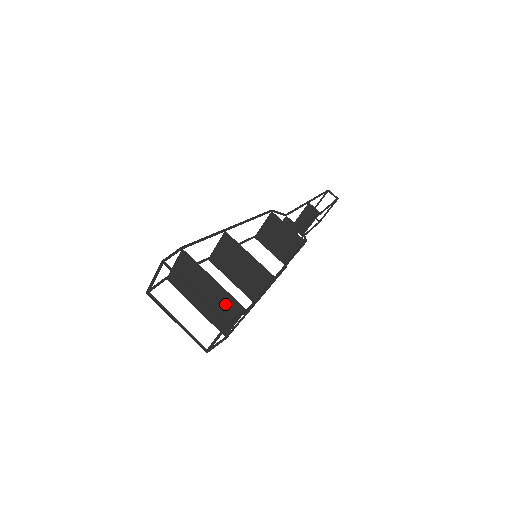
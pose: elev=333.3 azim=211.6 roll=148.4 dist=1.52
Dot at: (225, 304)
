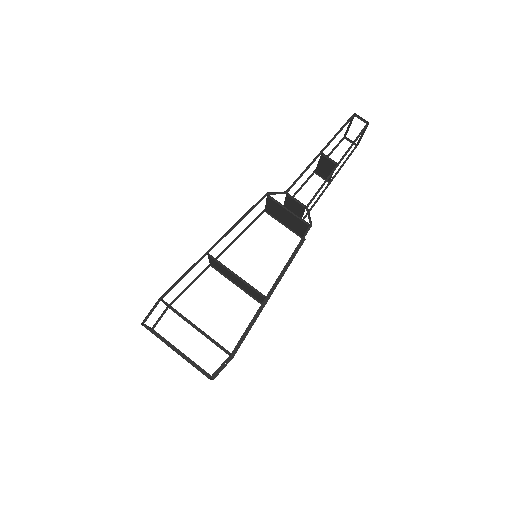
Dot at: occluded
